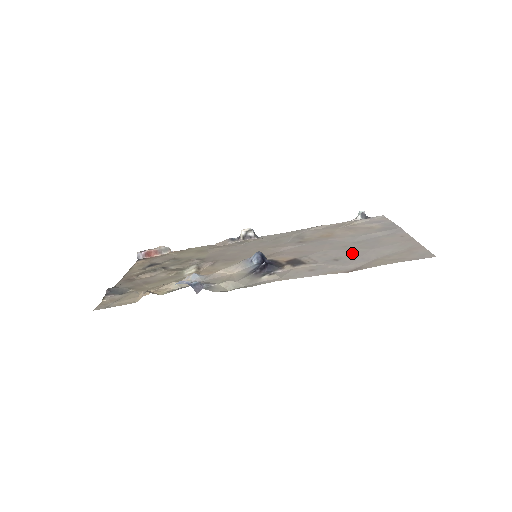
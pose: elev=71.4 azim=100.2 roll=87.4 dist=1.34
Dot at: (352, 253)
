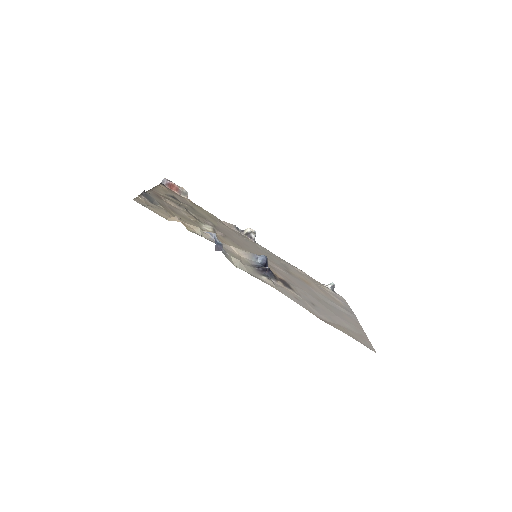
Dot at: (324, 308)
